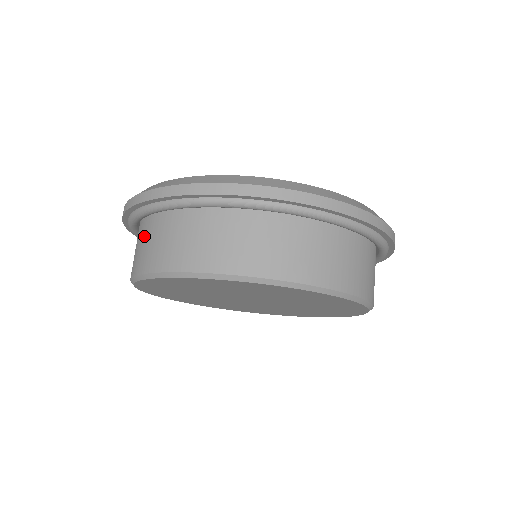
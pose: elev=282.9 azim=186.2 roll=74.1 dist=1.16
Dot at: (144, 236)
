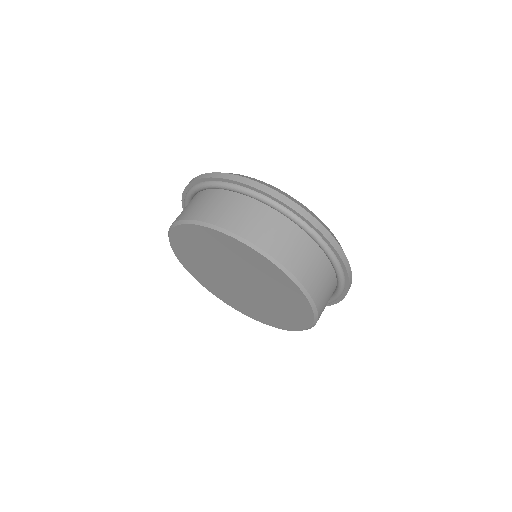
Dot at: (208, 199)
